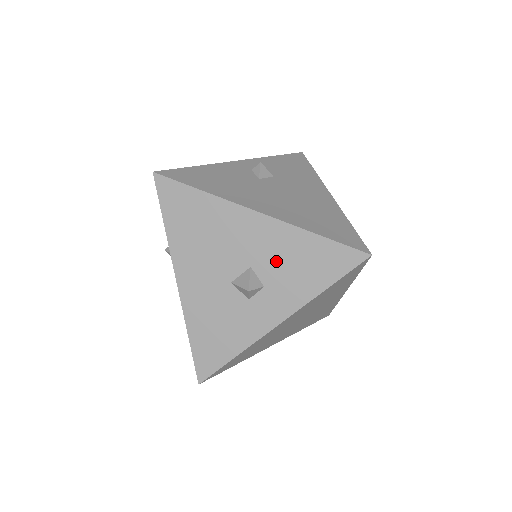
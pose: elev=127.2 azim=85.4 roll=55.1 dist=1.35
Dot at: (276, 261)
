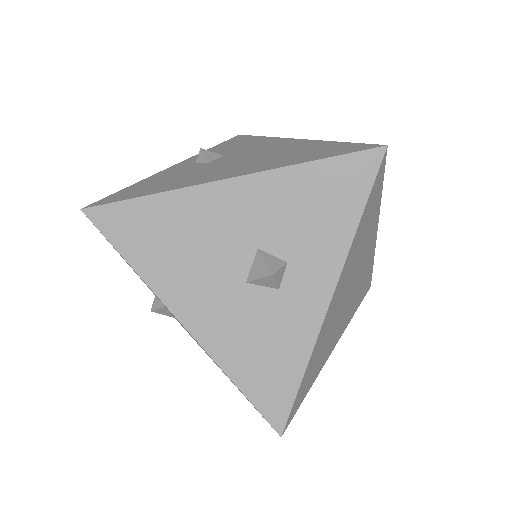
Dot at: (283, 223)
